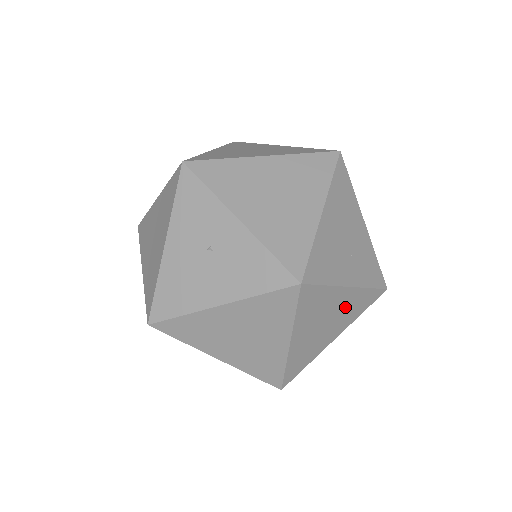
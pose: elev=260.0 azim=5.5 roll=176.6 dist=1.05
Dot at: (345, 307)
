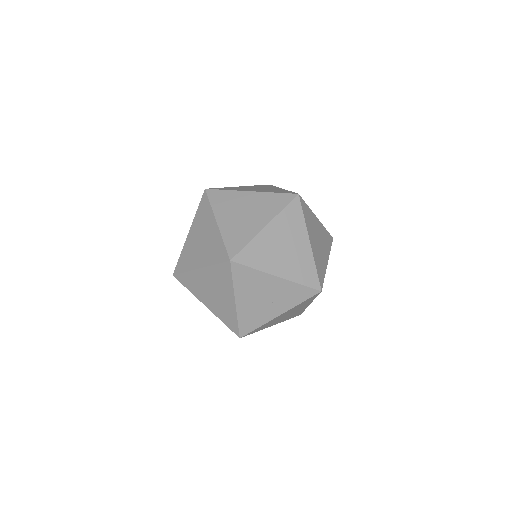
Dot at: (292, 310)
